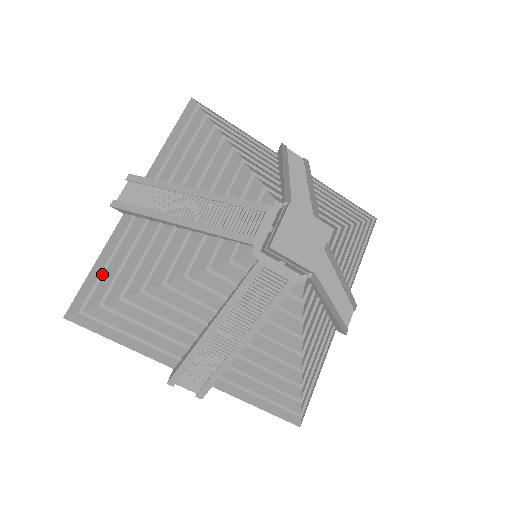
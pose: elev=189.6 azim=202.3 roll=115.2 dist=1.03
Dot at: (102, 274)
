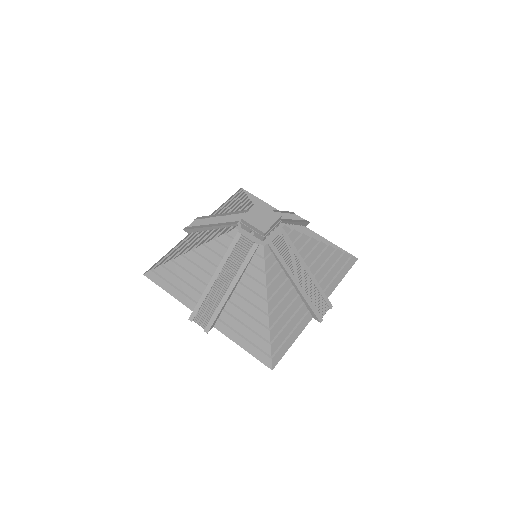
Dot at: (168, 255)
